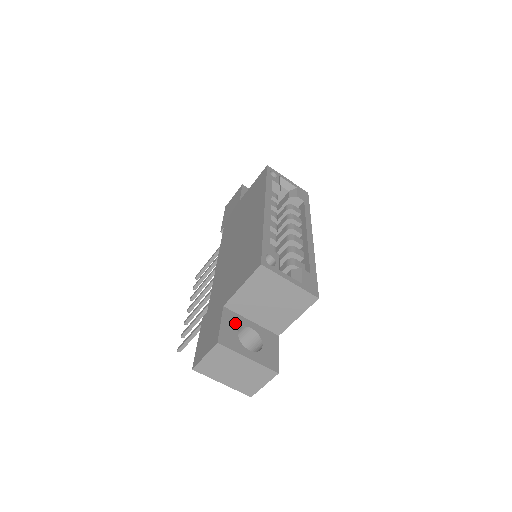
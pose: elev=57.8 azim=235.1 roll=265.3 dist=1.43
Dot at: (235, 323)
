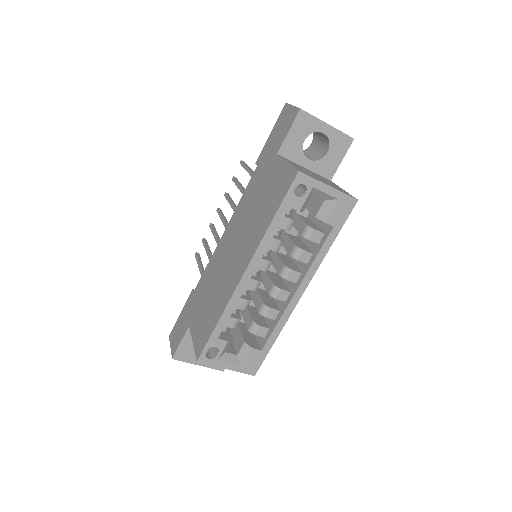
Dot at: occluded
